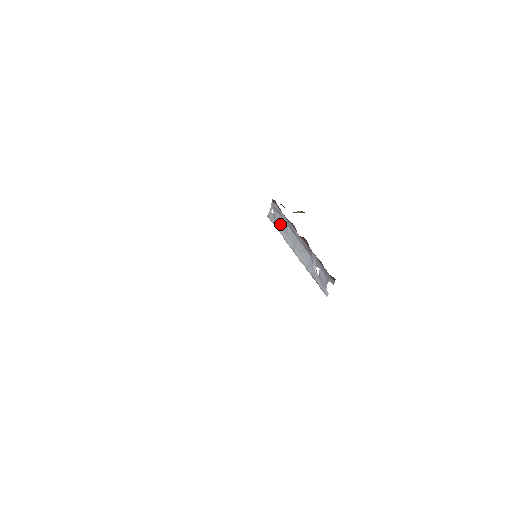
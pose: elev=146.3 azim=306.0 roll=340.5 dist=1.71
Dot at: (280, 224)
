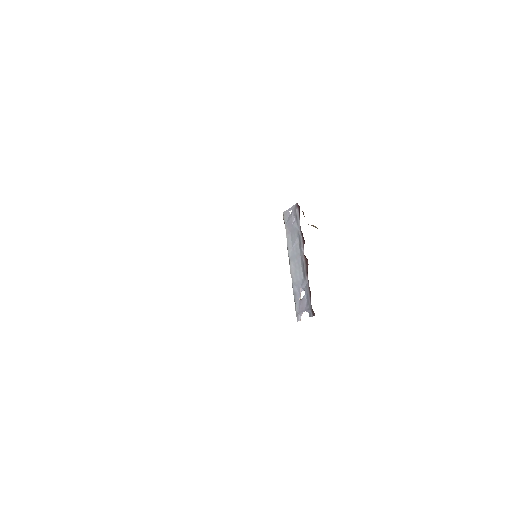
Dot at: (291, 229)
